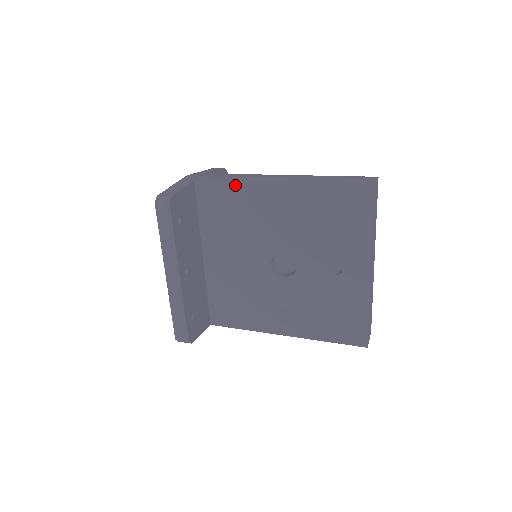
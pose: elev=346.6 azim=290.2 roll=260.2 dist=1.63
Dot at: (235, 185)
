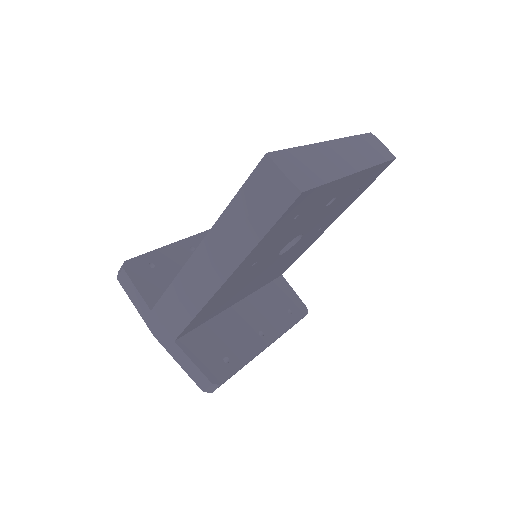
Dot at: occluded
